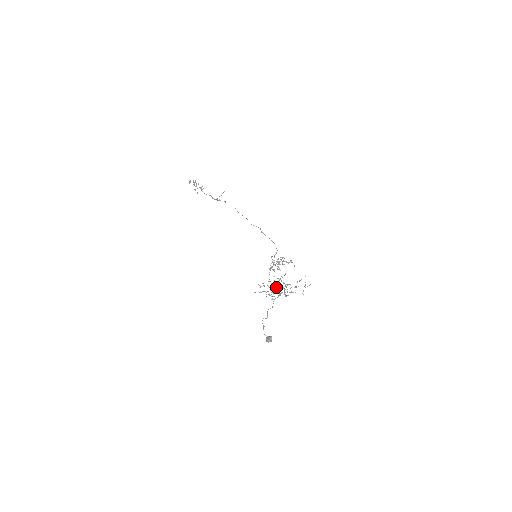
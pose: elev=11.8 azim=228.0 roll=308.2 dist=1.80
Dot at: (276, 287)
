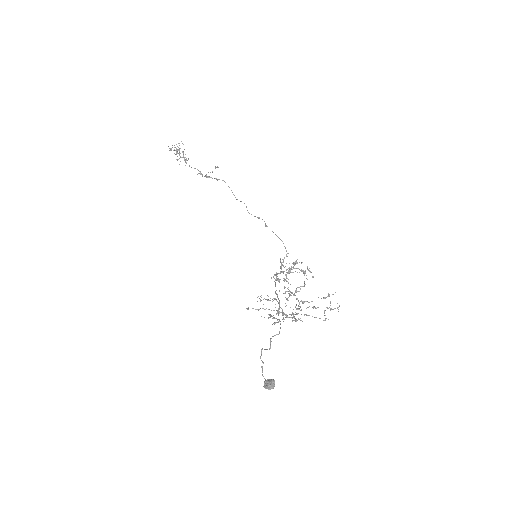
Dot at: (285, 303)
